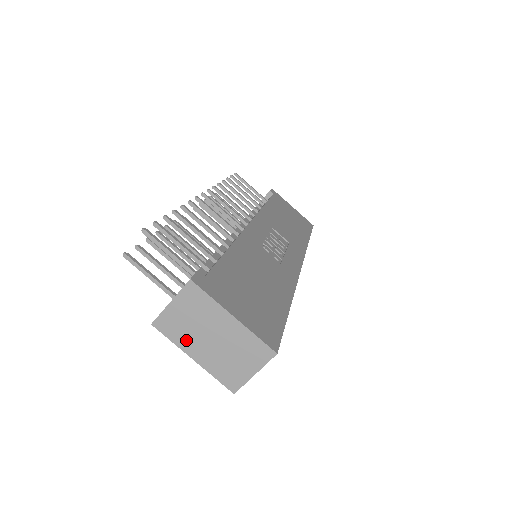
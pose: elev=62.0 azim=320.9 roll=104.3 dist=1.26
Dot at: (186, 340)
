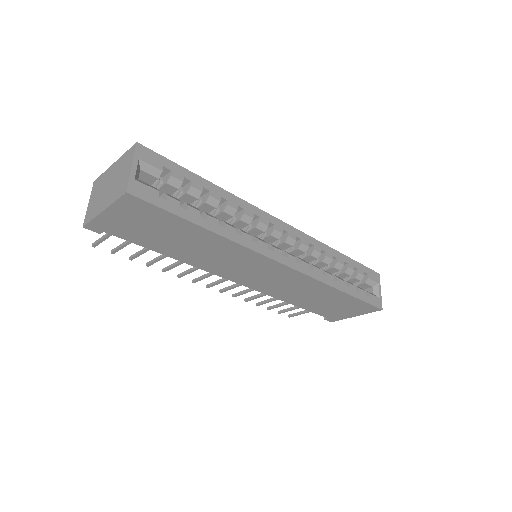
Dot at: (98, 208)
